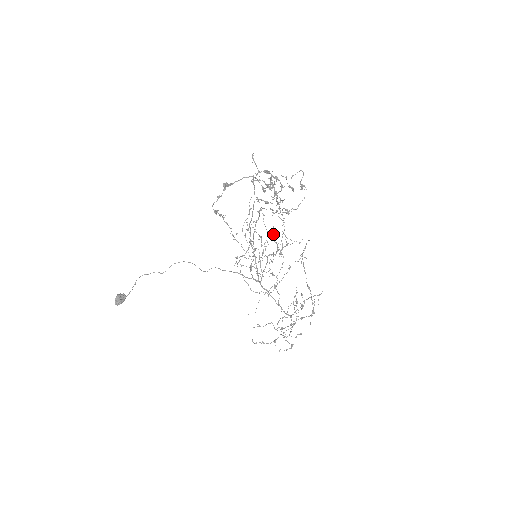
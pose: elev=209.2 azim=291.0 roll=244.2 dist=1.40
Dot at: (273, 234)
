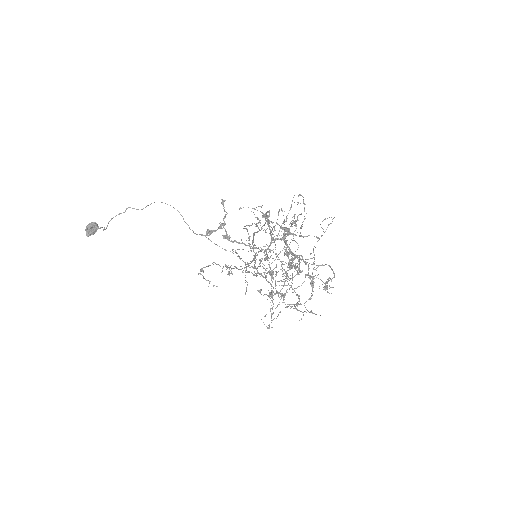
Dot at: (284, 234)
